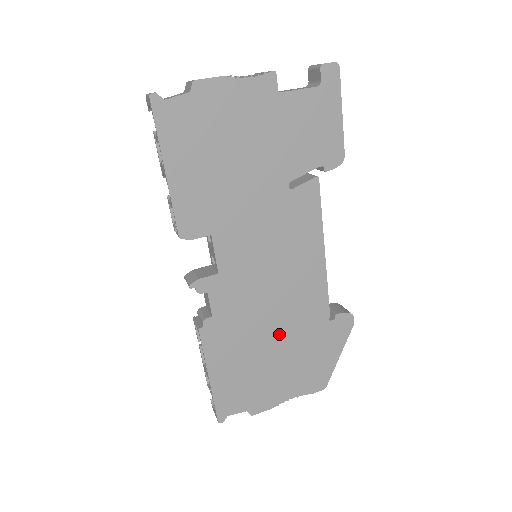
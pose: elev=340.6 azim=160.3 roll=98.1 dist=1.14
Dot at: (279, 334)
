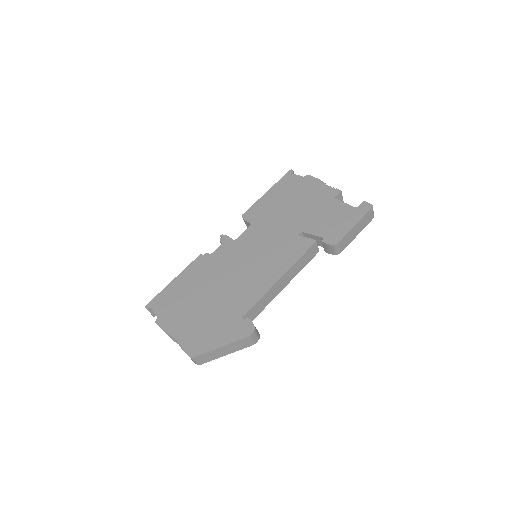
Dot at: (217, 294)
